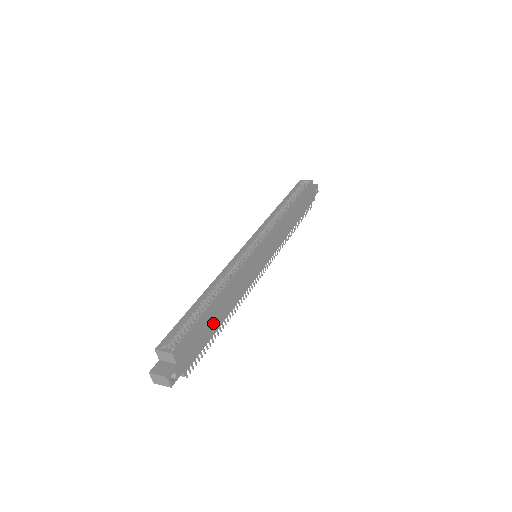
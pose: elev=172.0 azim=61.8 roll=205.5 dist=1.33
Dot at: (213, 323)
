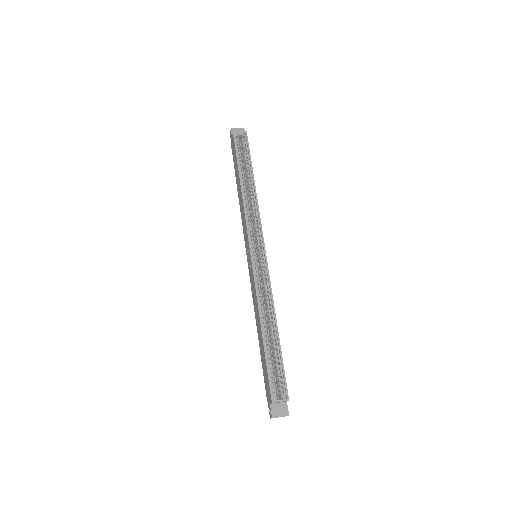
Dot at: occluded
